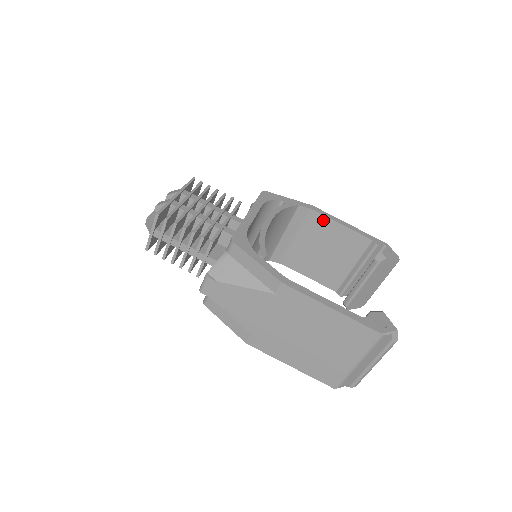
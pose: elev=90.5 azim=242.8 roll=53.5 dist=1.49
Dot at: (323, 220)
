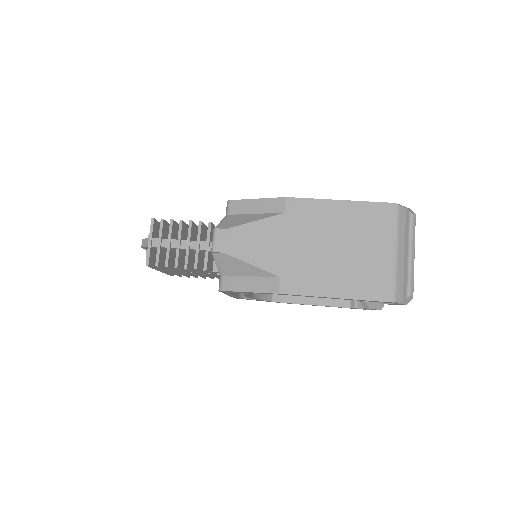
Dot at: occluded
